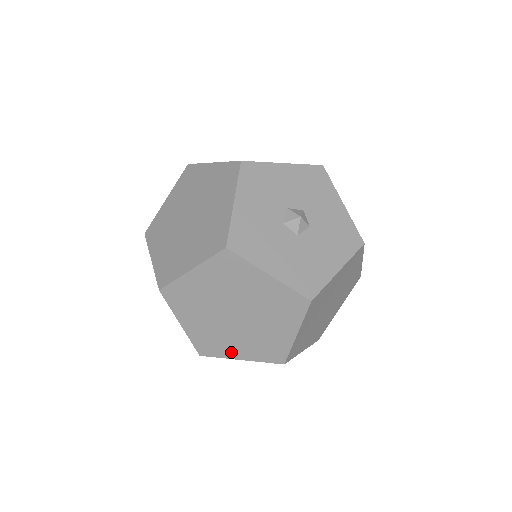
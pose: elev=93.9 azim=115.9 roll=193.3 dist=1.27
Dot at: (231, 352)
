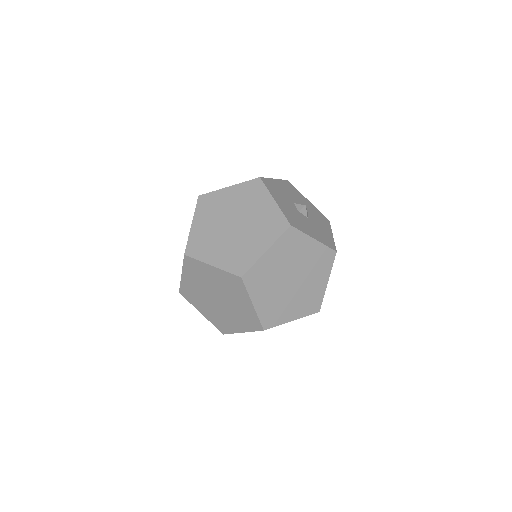
Dot at: (286, 316)
